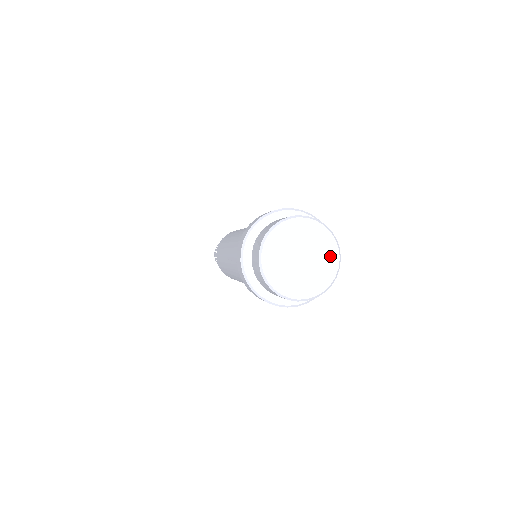
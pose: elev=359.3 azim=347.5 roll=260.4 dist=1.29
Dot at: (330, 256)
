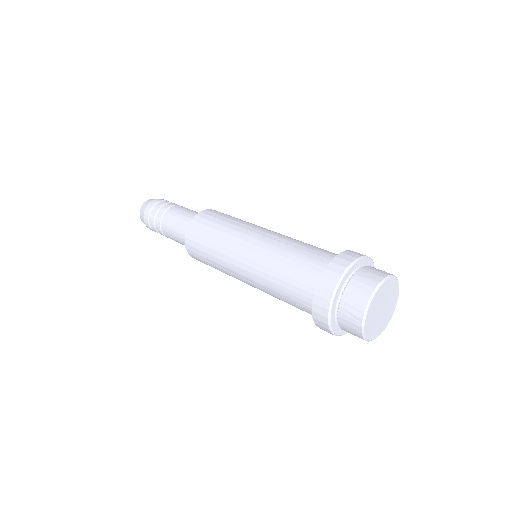
Dot at: (395, 293)
